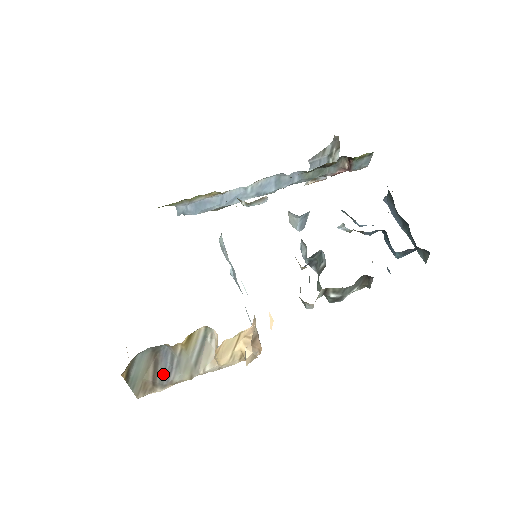
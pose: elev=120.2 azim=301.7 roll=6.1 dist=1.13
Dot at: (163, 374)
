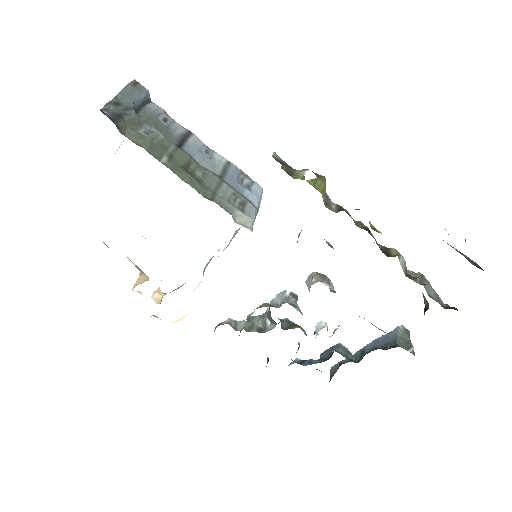
Dot at: occluded
